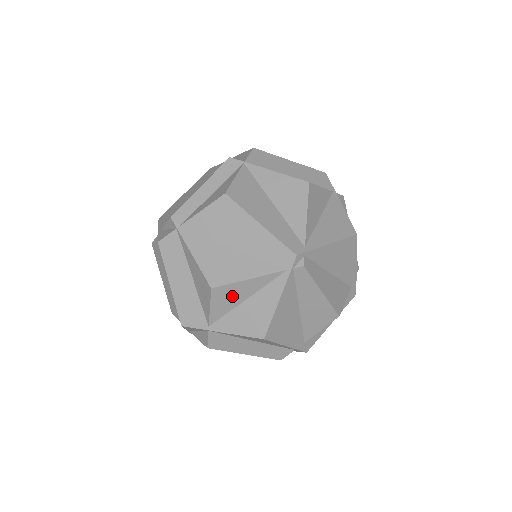
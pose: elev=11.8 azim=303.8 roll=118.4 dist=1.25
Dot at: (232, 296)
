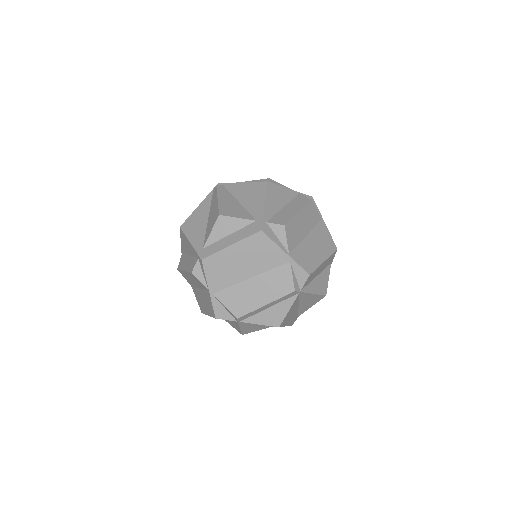
Dot at: occluded
